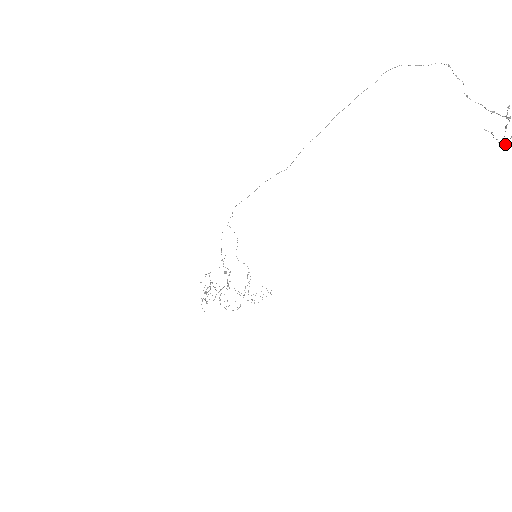
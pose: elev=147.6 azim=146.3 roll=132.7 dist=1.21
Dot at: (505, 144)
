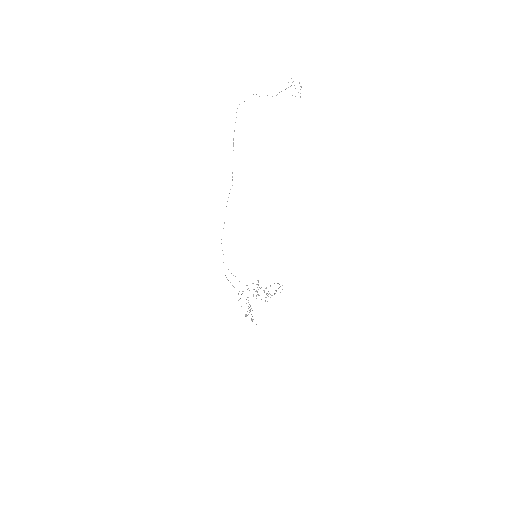
Dot at: (301, 87)
